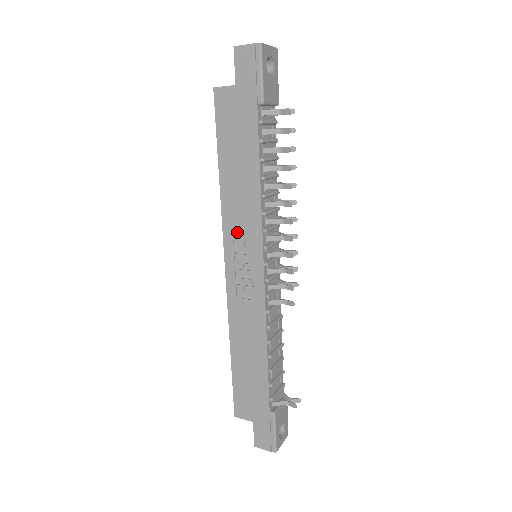
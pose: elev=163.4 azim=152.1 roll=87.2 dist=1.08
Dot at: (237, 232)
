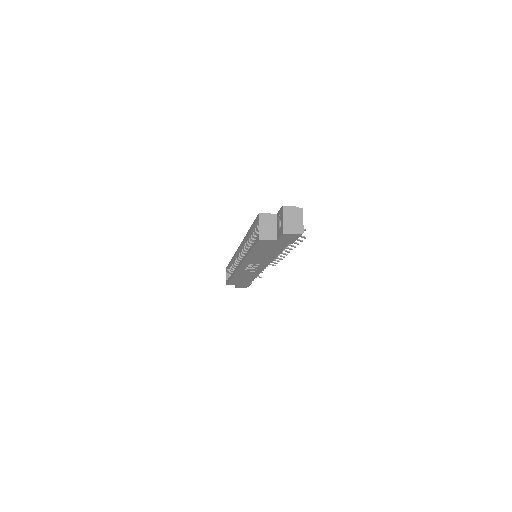
Dot at: (253, 263)
